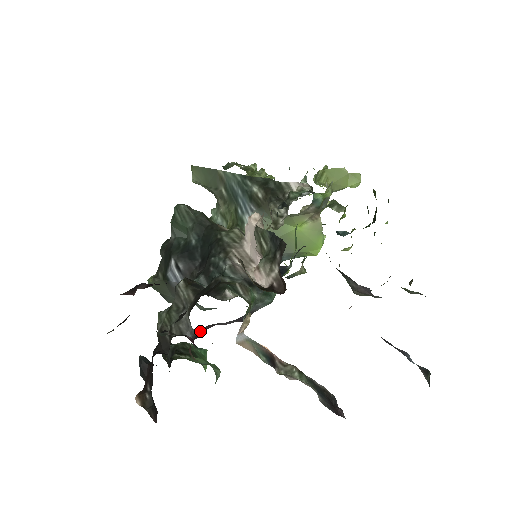
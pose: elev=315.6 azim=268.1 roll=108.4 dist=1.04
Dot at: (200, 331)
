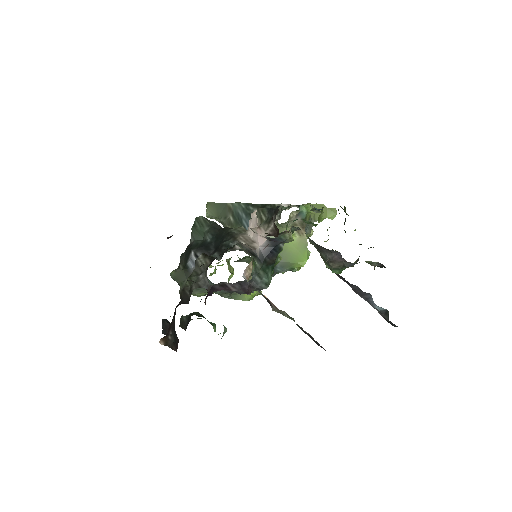
Dot at: (213, 289)
